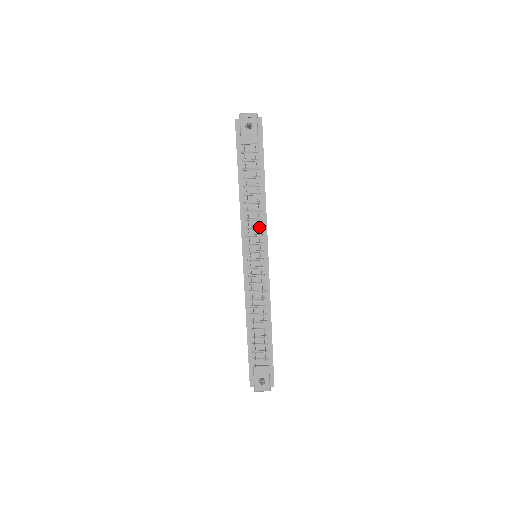
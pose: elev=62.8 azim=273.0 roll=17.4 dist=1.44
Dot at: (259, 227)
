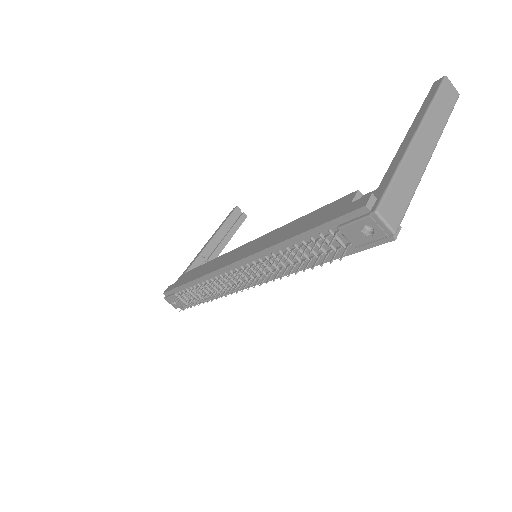
Dot at: (271, 272)
